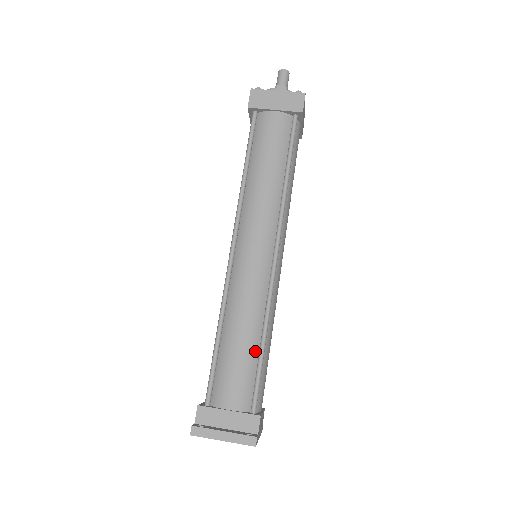
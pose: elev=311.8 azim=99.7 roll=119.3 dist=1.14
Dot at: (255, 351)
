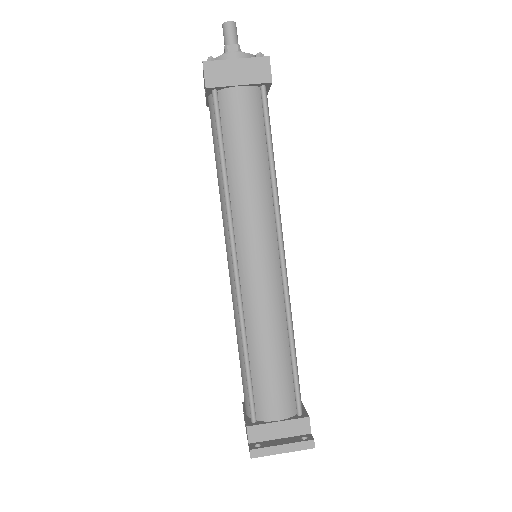
Dot at: (287, 358)
